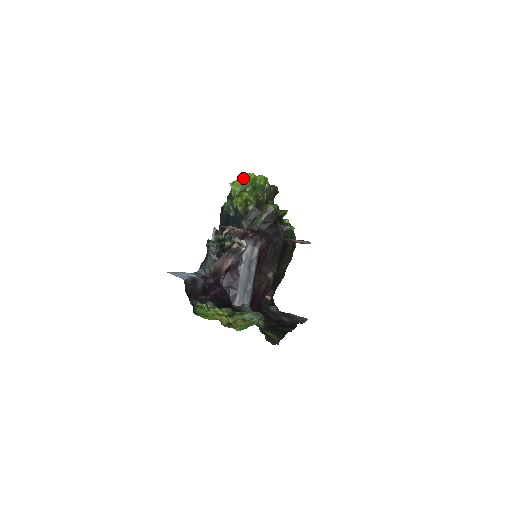
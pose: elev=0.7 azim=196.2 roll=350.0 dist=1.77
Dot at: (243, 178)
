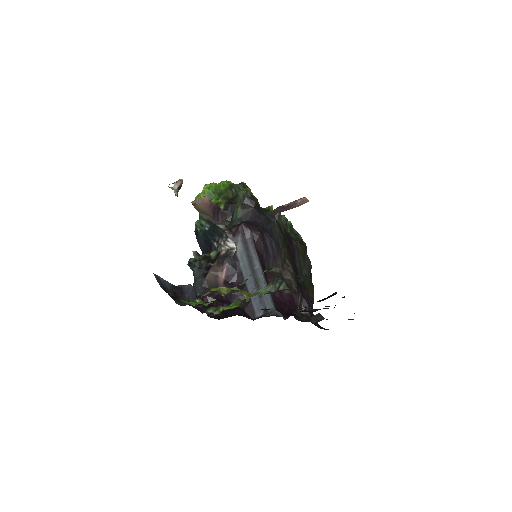
Dot at: (203, 190)
